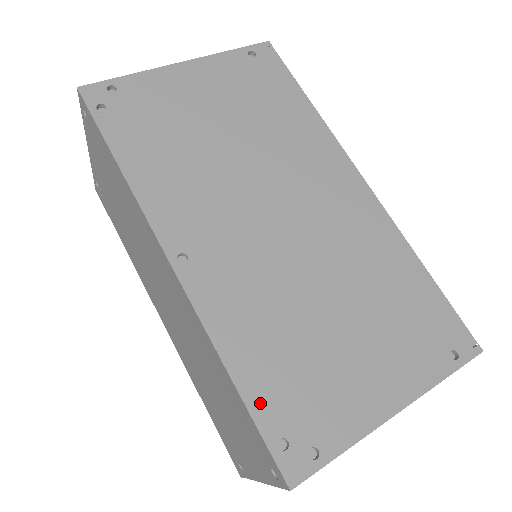
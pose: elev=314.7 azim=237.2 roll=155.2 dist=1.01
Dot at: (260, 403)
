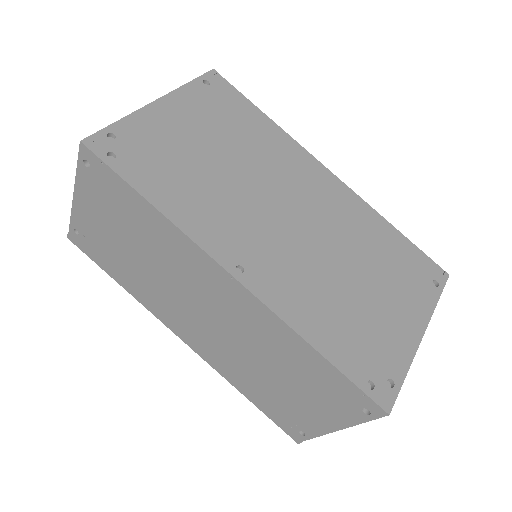
Dot at: (343, 362)
